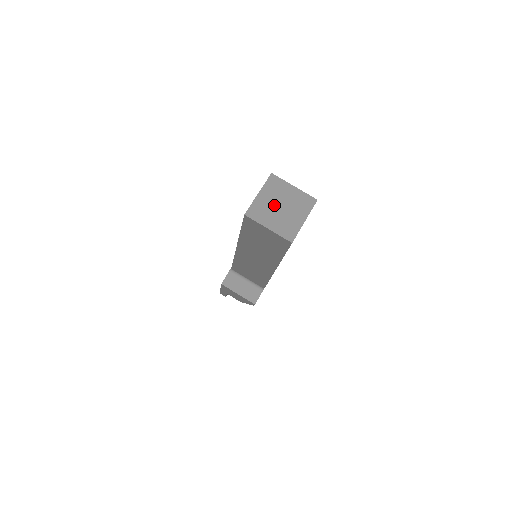
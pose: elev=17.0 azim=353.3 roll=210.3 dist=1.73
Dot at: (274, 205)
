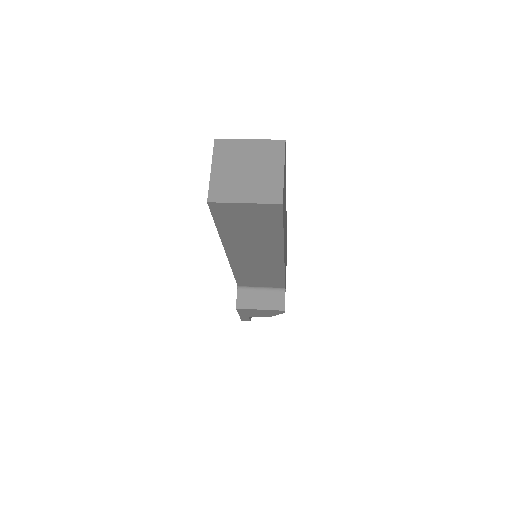
Dot at: (237, 173)
